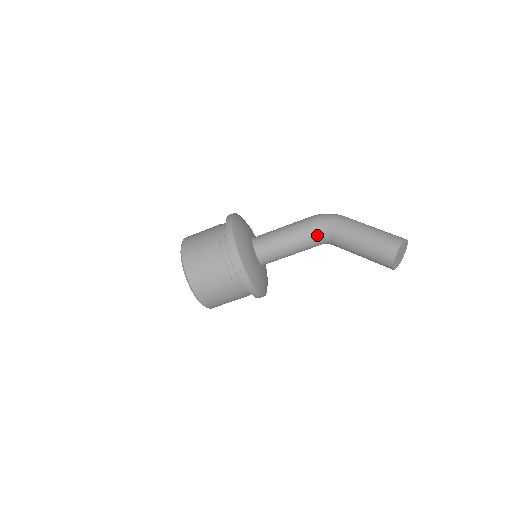
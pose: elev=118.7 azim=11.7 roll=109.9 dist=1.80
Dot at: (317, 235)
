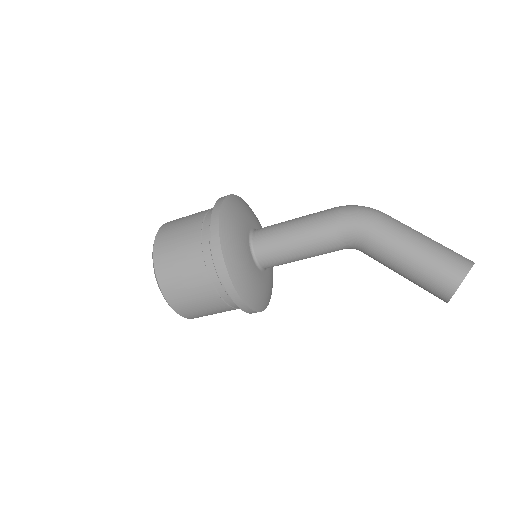
Dot at: (341, 241)
